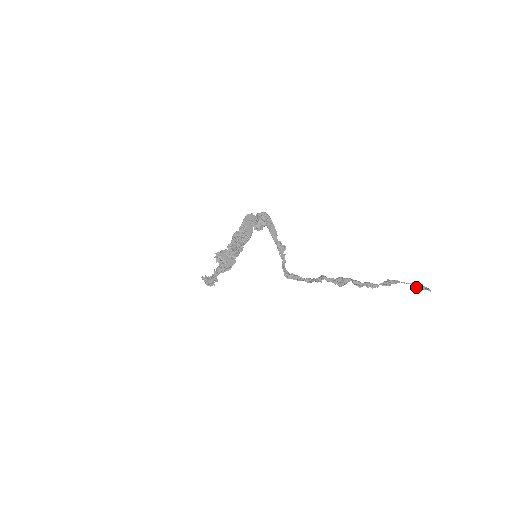
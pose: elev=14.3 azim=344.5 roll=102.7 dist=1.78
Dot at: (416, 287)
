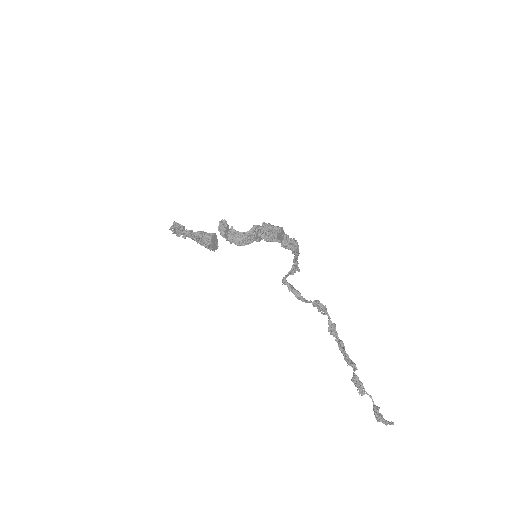
Dot at: (377, 412)
